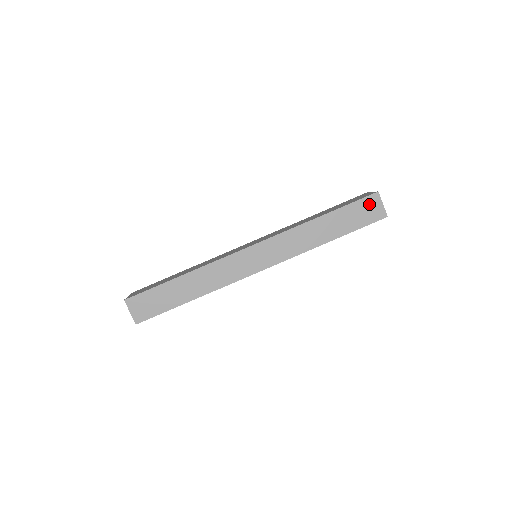
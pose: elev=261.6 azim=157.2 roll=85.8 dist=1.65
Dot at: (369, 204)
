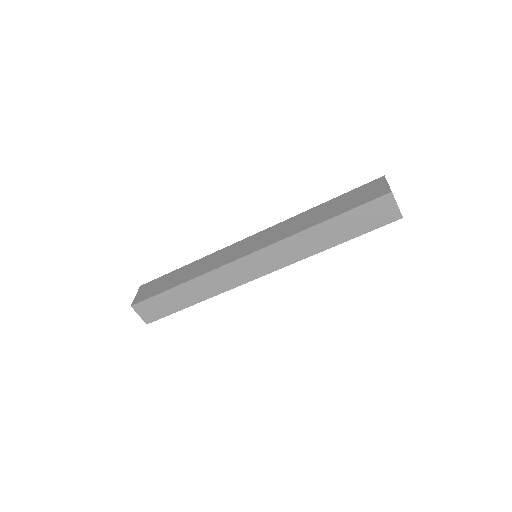
Dot at: (380, 206)
